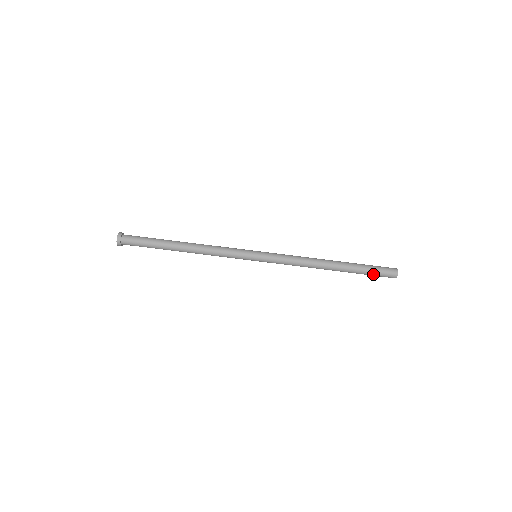
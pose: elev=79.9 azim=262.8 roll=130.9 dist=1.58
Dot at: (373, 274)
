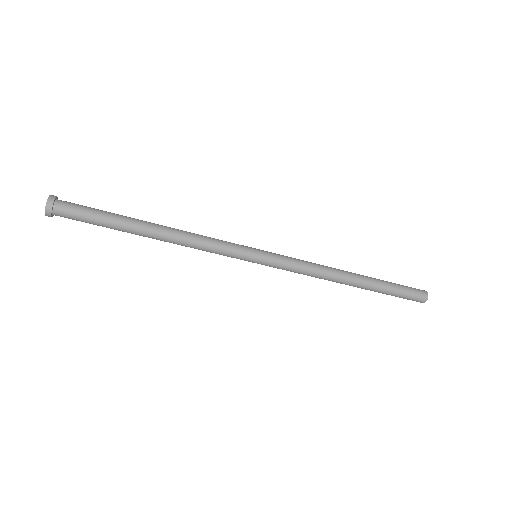
Dot at: (396, 296)
